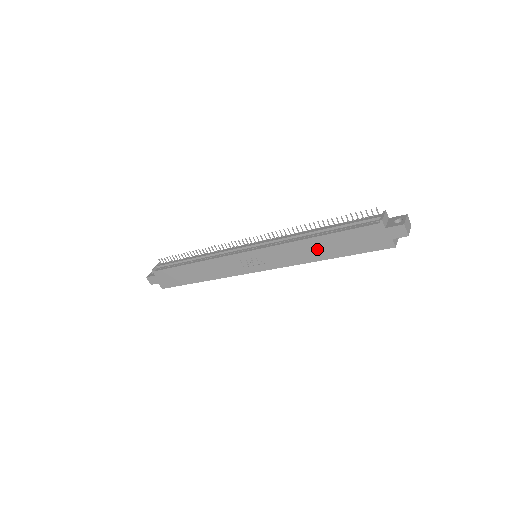
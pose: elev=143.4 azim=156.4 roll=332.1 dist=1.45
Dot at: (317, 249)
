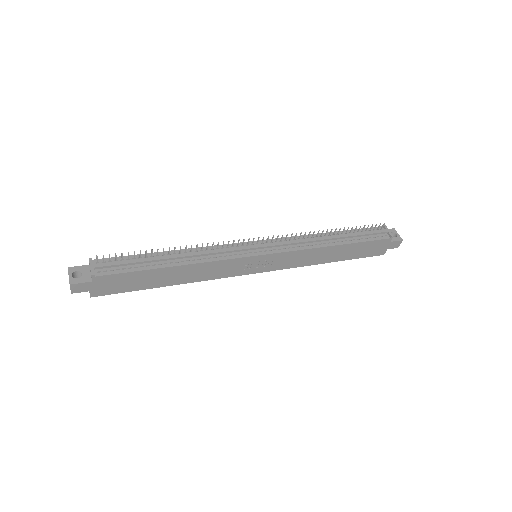
Dot at: (330, 254)
